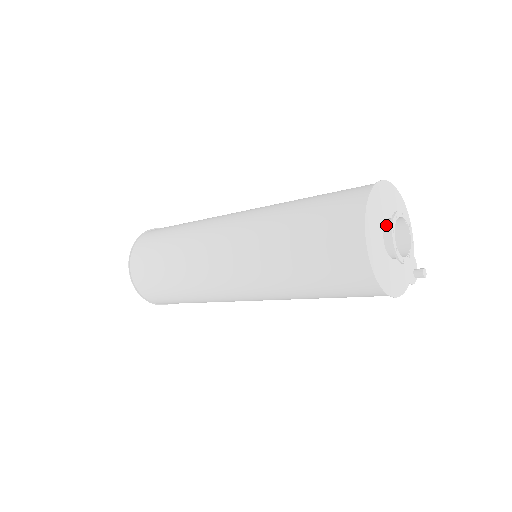
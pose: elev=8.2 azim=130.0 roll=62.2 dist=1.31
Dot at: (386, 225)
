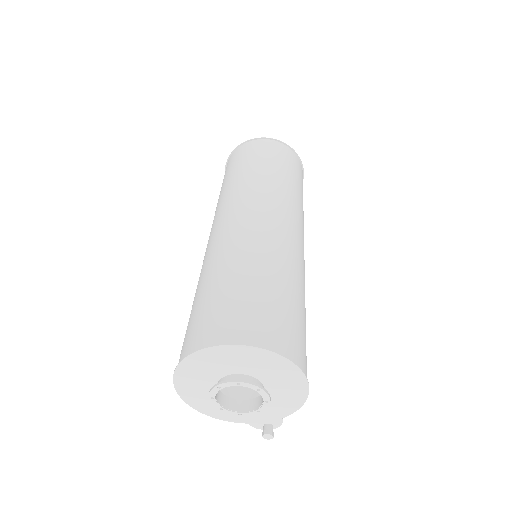
Dot at: (231, 376)
